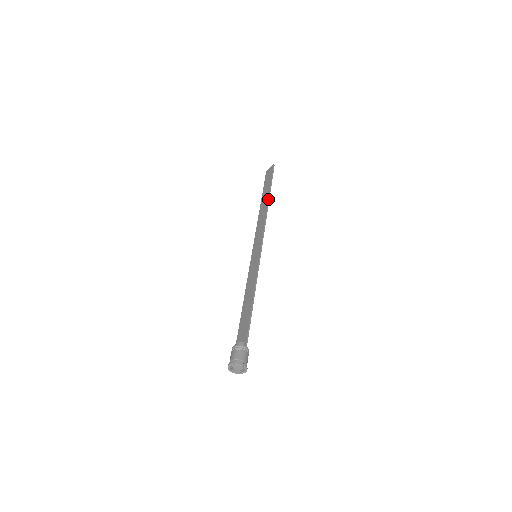
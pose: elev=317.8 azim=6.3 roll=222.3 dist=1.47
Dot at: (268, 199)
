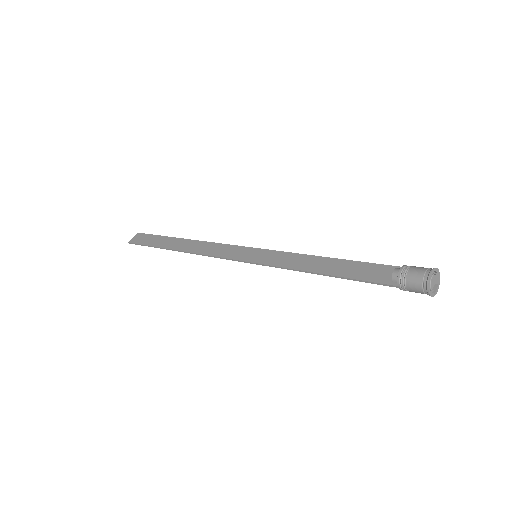
Dot at: occluded
